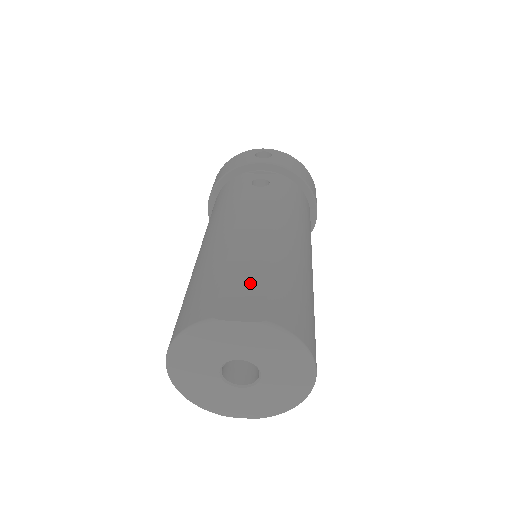
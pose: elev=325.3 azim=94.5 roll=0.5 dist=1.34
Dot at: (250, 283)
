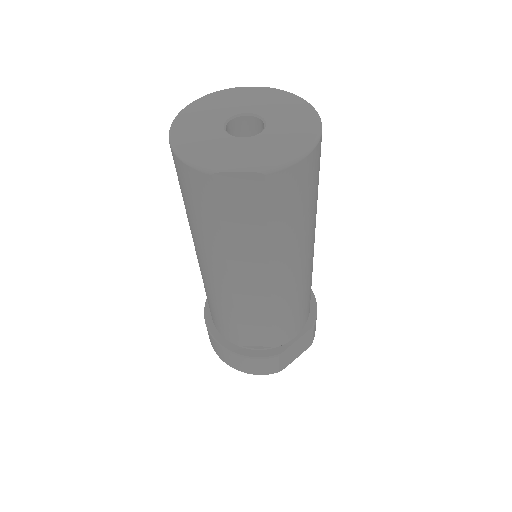
Dot at: occluded
